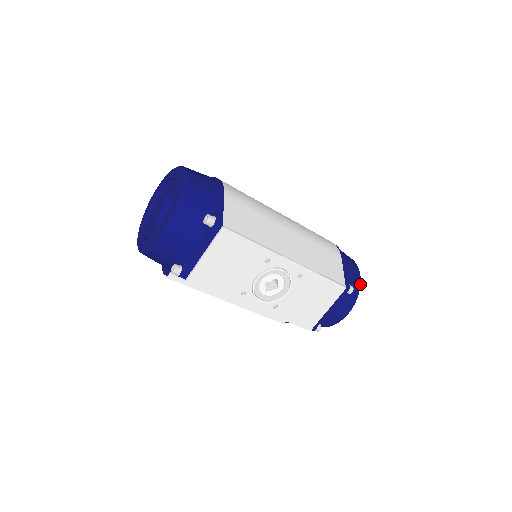
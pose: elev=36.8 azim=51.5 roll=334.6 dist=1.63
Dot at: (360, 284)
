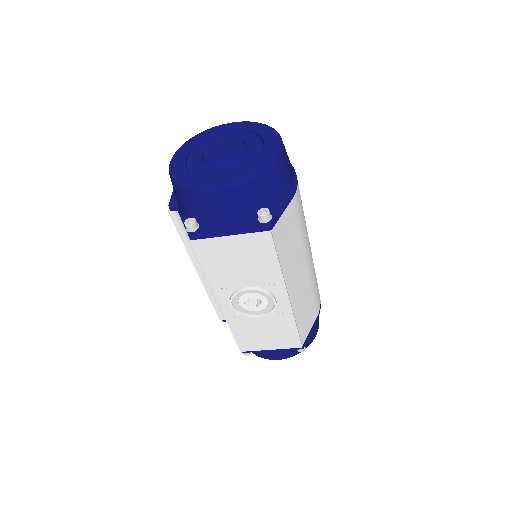
Dot at: occluded
